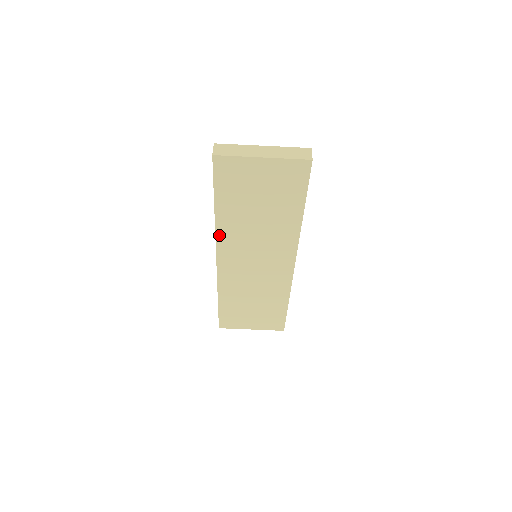
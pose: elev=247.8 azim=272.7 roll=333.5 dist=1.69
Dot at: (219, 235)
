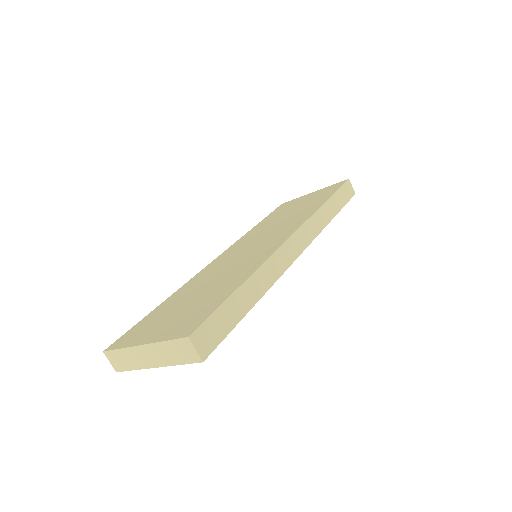
Dot at: occluded
